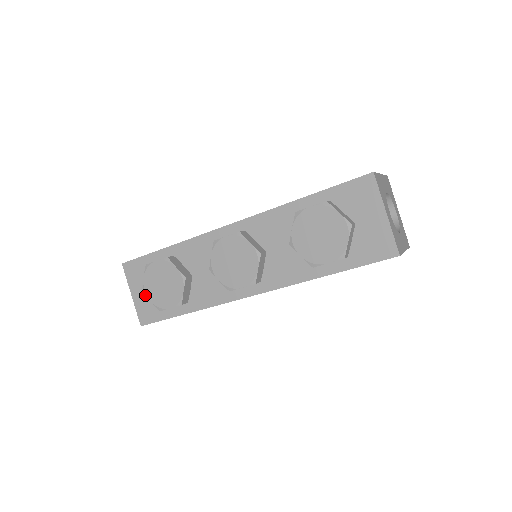
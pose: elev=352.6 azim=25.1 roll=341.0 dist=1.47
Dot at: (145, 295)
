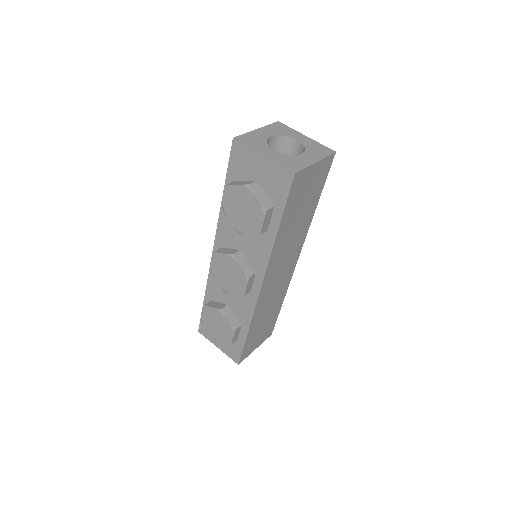
Dot at: occluded
